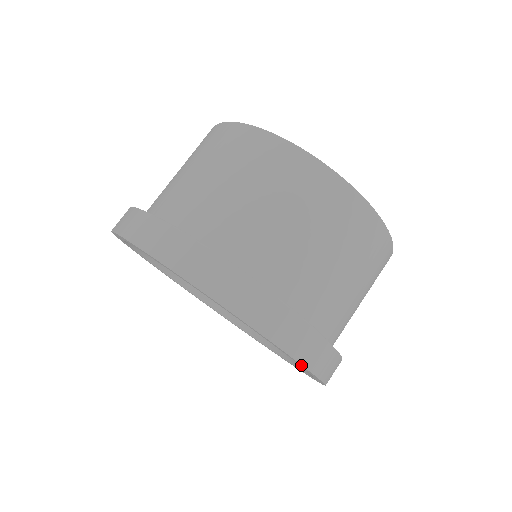
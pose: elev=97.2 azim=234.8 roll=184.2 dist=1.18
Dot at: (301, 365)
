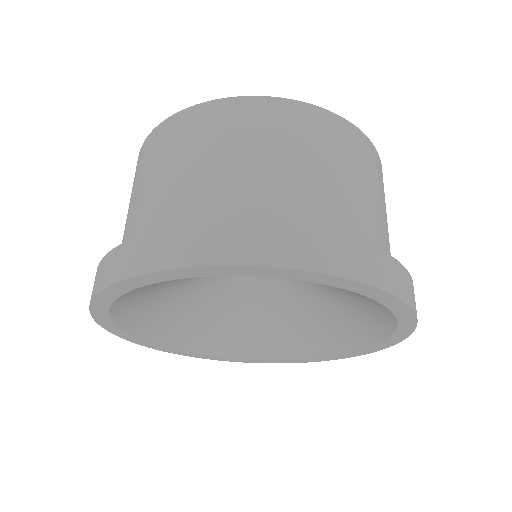
Dot at: (391, 298)
